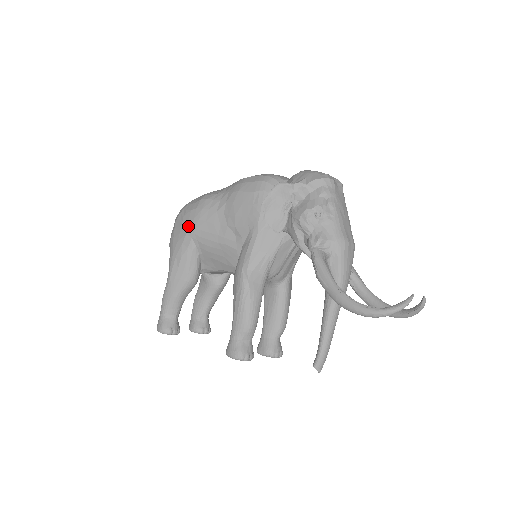
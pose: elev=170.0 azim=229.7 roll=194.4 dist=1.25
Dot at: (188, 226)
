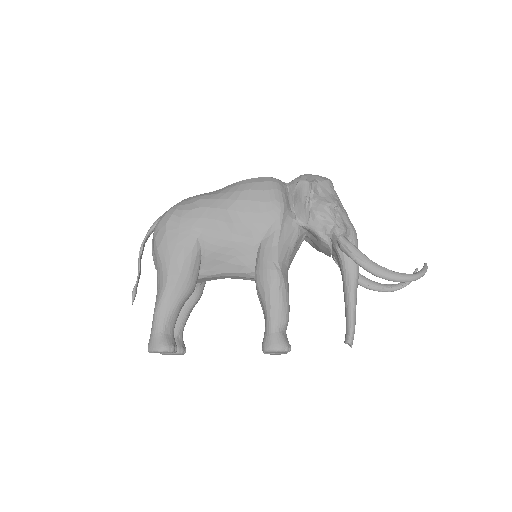
Dot at: (192, 226)
